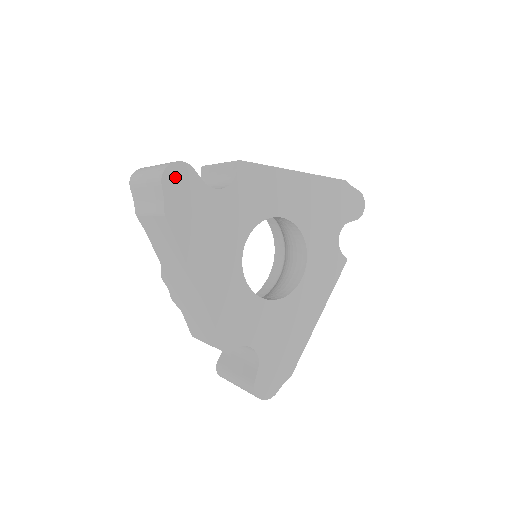
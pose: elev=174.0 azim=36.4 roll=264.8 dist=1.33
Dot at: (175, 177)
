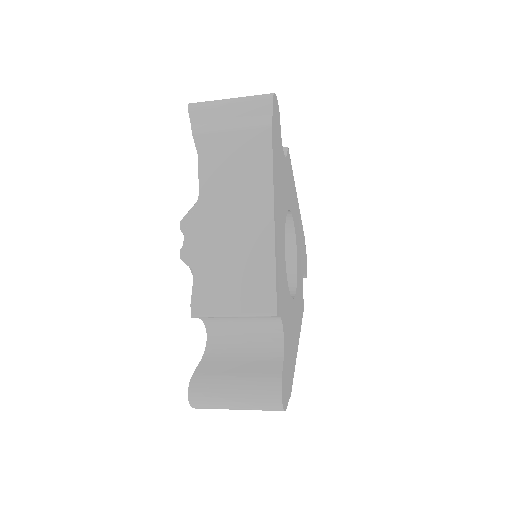
Dot at: (276, 107)
